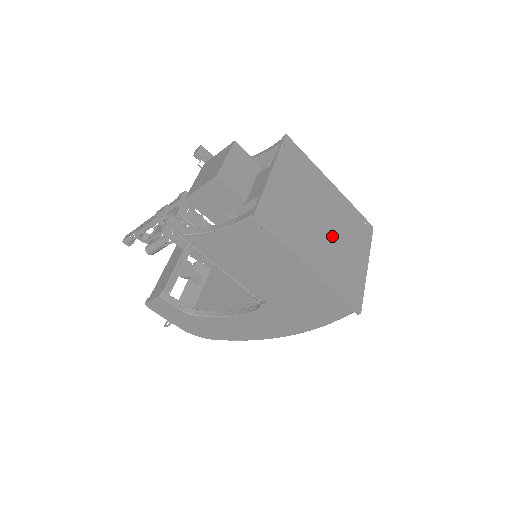
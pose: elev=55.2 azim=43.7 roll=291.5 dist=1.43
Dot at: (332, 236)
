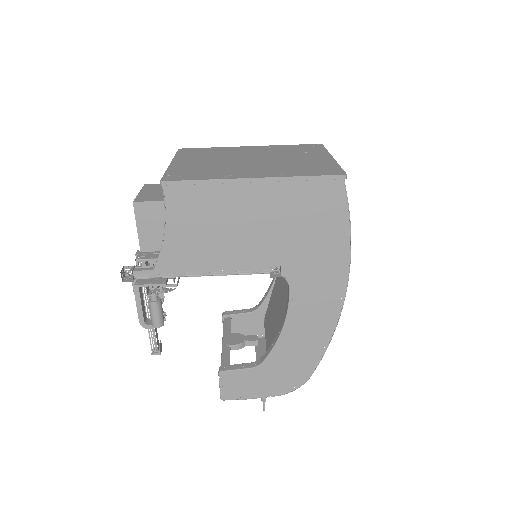
Dot at: (269, 161)
